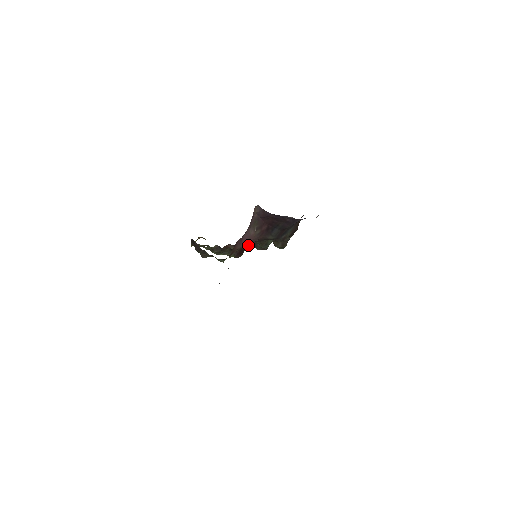
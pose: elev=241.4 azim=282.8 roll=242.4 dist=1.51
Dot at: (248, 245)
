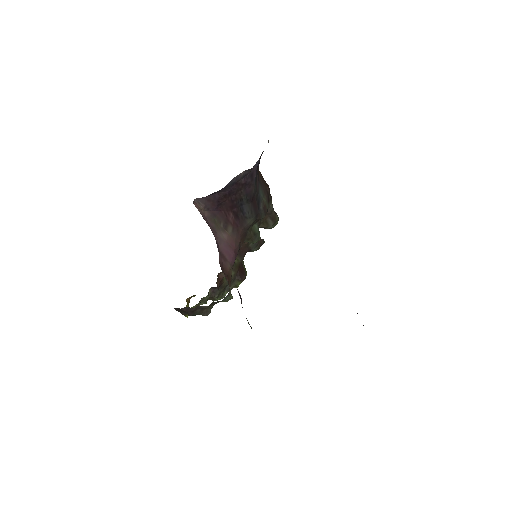
Dot at: (241, 256)
